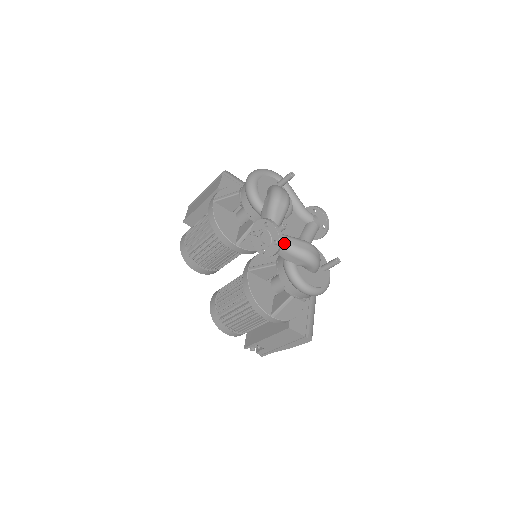
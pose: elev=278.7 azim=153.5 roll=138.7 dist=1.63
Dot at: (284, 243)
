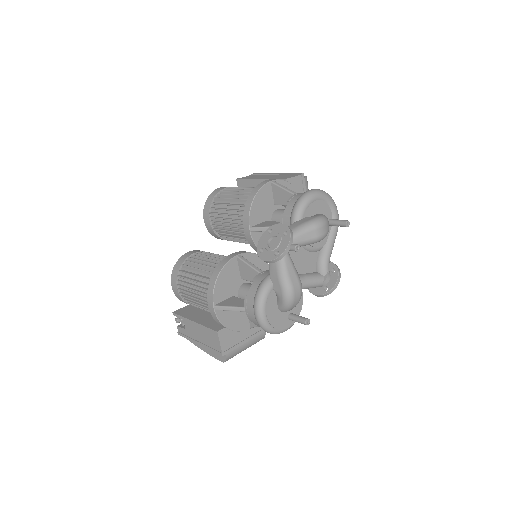
Dot at: (283, 261)
